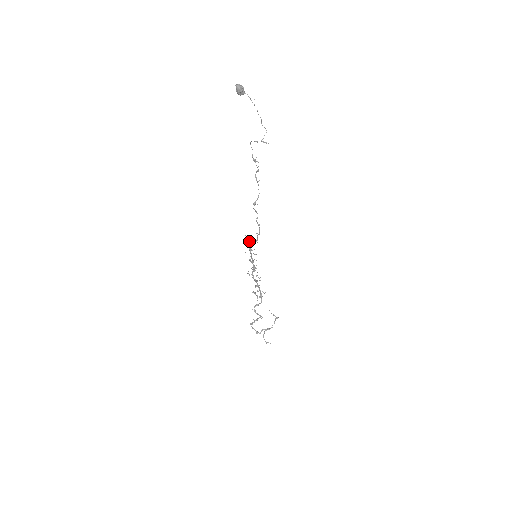
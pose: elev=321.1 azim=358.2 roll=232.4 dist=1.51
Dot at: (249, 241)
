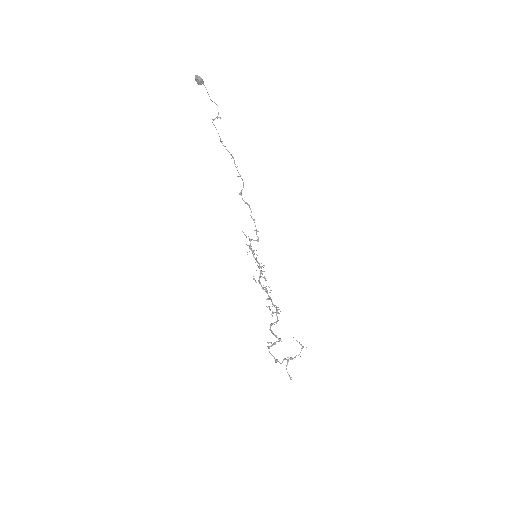
Dot at: (250, 240)
